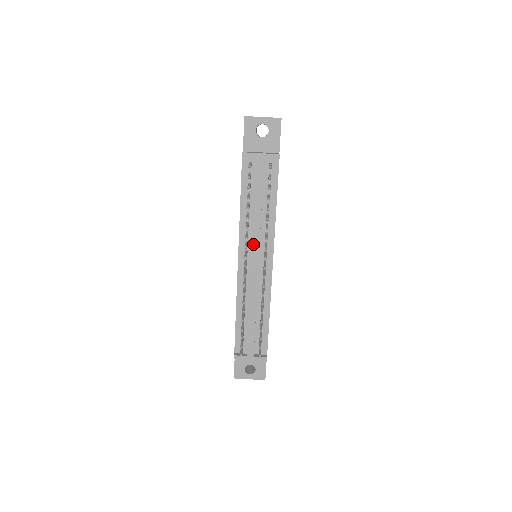
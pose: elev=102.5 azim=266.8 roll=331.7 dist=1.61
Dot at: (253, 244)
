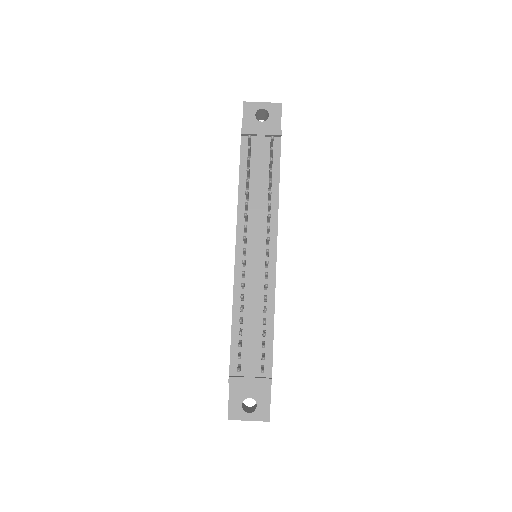
Dot at: (253, 228)
